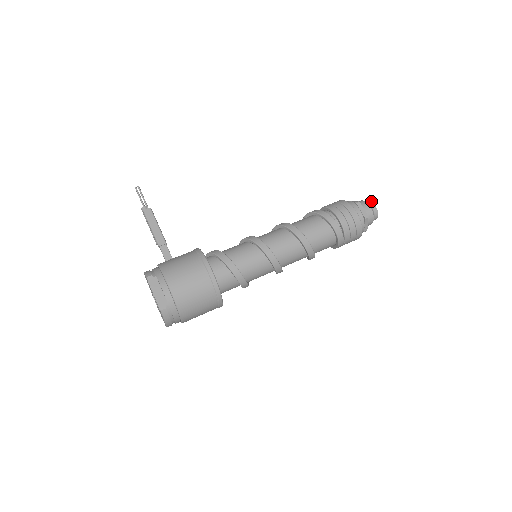
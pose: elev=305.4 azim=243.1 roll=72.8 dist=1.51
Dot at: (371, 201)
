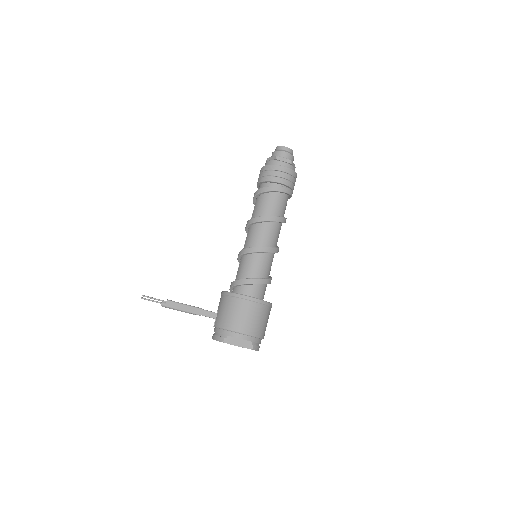
Dot at: (281, 146)
